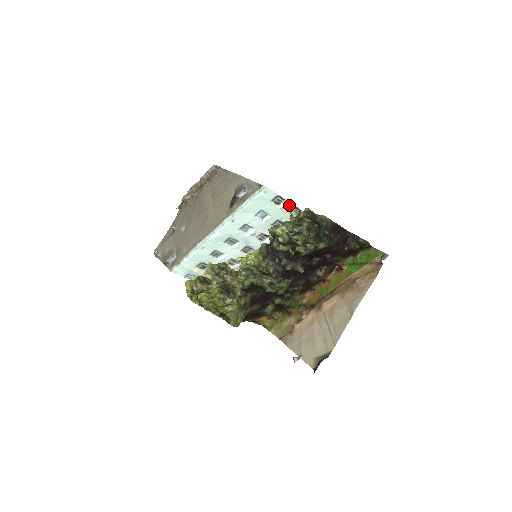
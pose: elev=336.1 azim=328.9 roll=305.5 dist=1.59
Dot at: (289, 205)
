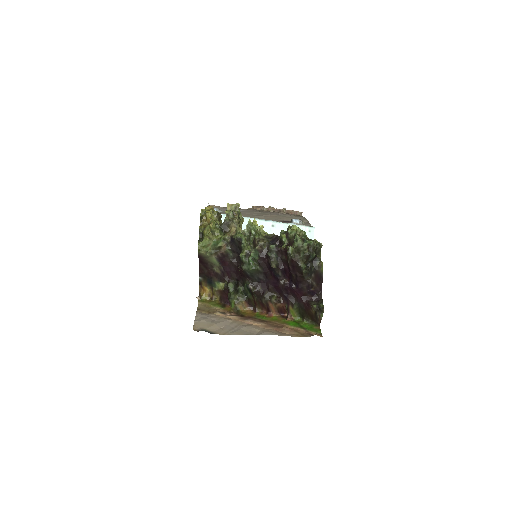
Dot at: occluded
